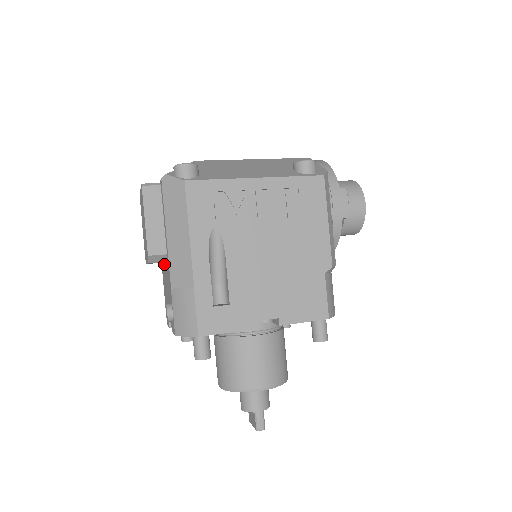
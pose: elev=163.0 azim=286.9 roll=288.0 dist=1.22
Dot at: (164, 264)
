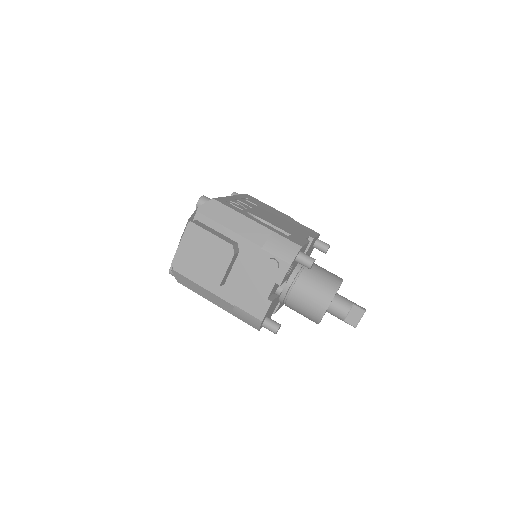
Dot at: (231, 272)
